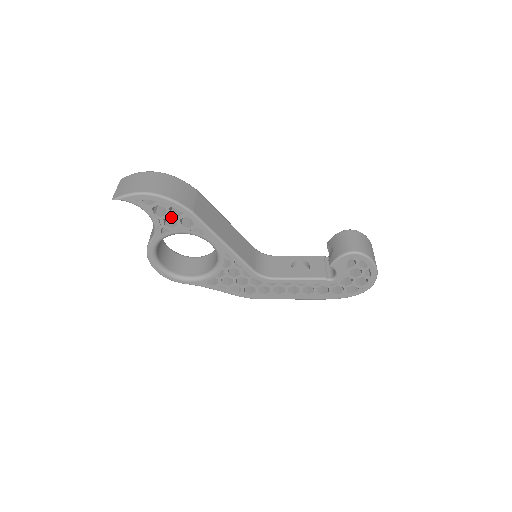
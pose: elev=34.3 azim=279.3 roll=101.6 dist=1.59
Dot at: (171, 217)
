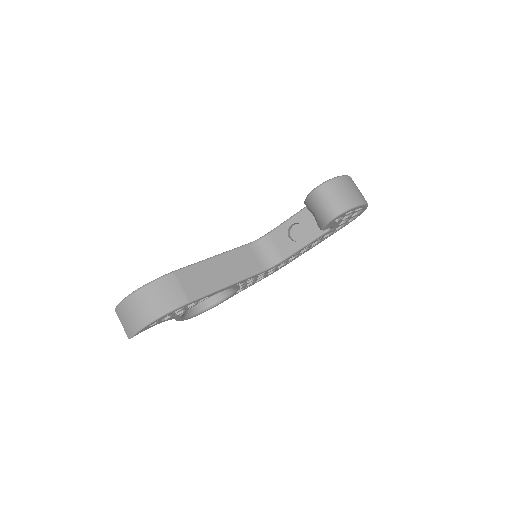
Dot at: occluded
